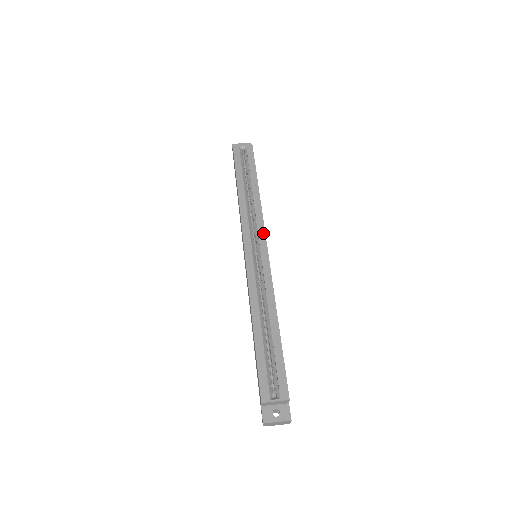
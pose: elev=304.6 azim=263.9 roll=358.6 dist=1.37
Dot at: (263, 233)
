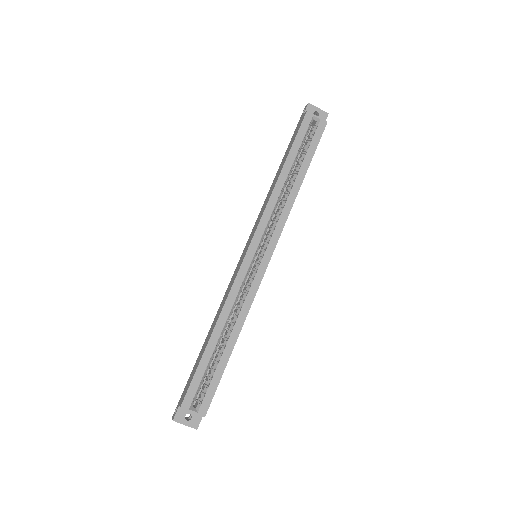
Dot at: (276, 240)
